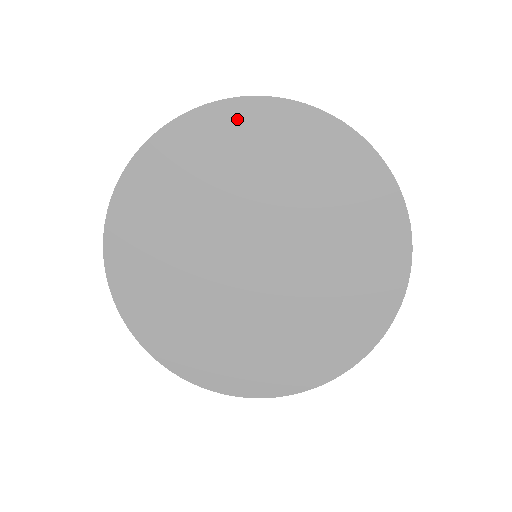
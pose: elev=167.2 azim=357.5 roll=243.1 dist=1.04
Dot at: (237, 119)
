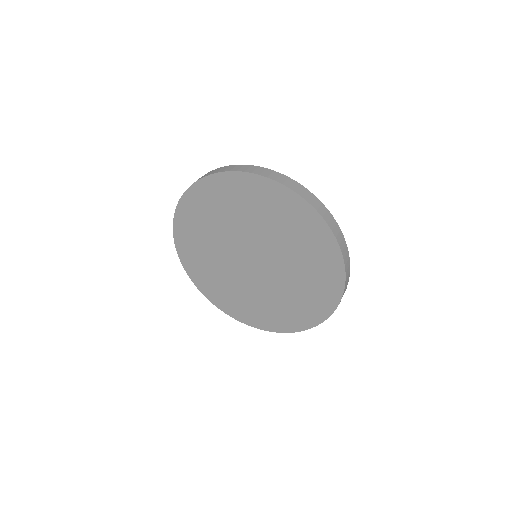
Dot at: (223, 184)
